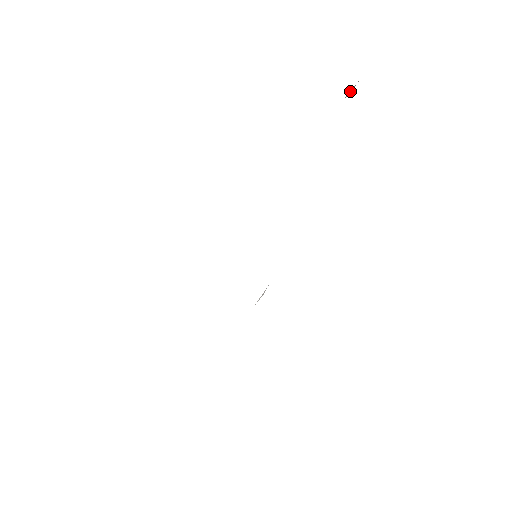
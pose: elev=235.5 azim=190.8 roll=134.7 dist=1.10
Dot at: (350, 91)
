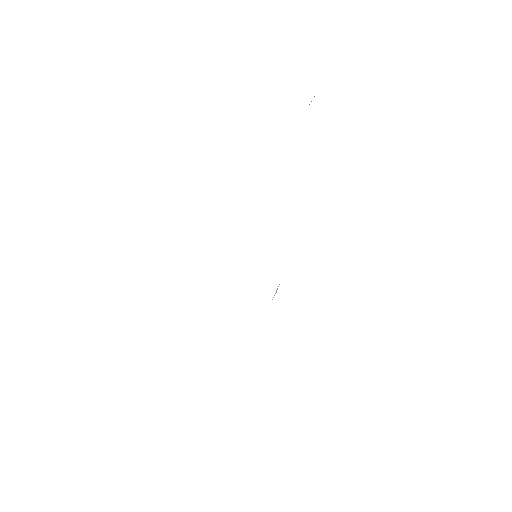
Dot at: (311, 101)
